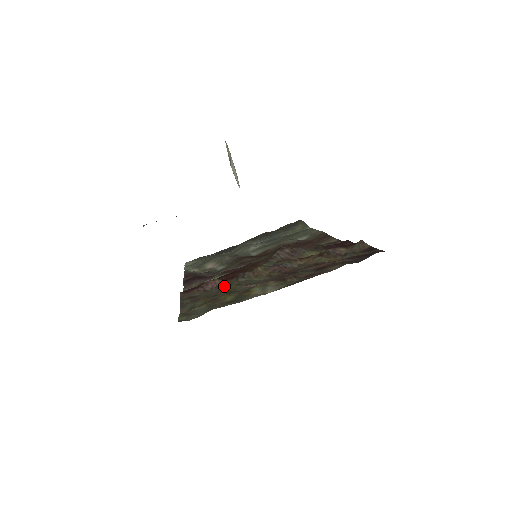
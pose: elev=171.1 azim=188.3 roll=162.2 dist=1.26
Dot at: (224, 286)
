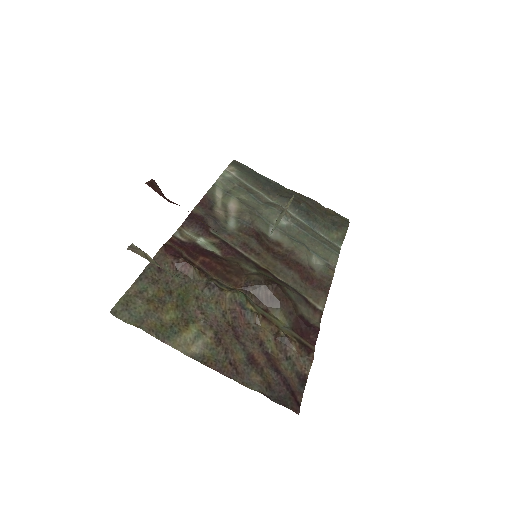
Dot at: (190, 283)
